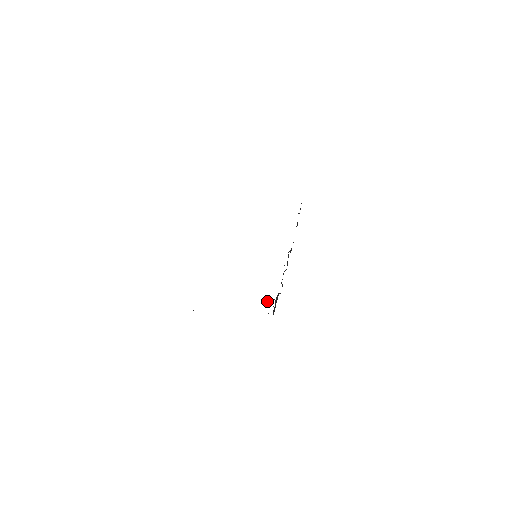
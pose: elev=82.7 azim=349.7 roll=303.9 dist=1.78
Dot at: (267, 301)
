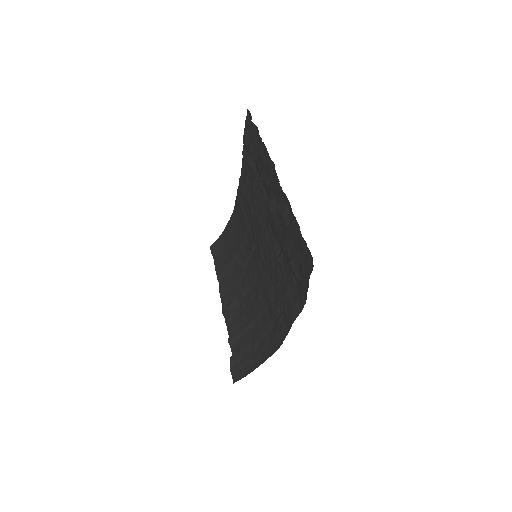
Dot at: occluded
